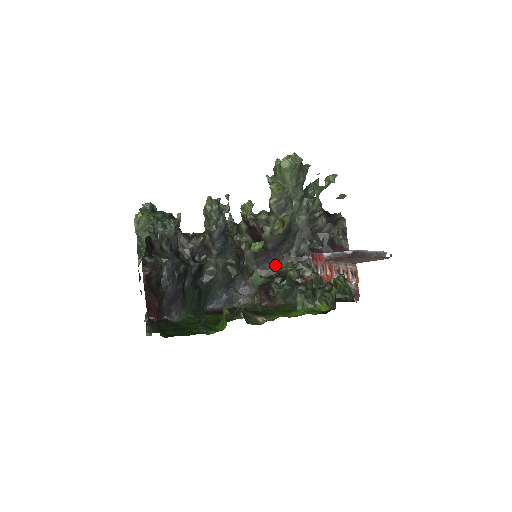
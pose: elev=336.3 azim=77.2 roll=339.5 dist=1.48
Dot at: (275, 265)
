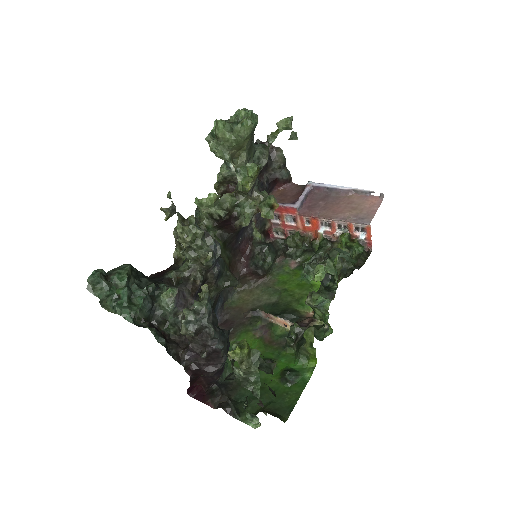
Dot at: (243, 238)
